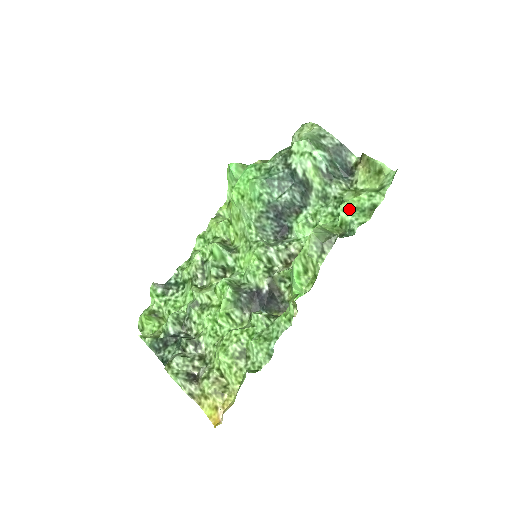
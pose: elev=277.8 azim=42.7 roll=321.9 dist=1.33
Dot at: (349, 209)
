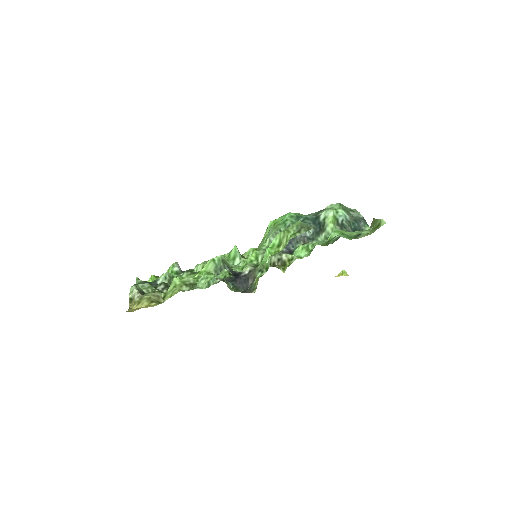
Dot at: (339, 232)
